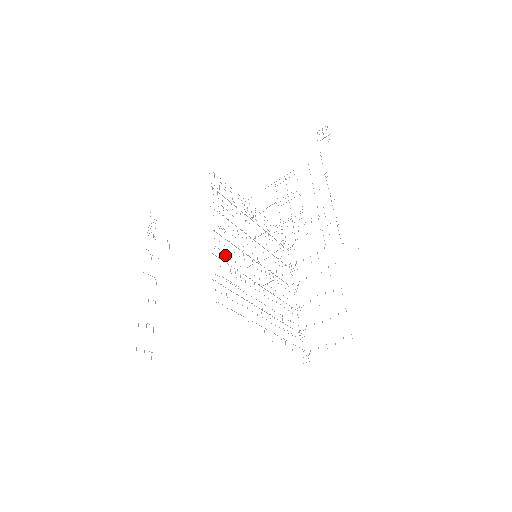
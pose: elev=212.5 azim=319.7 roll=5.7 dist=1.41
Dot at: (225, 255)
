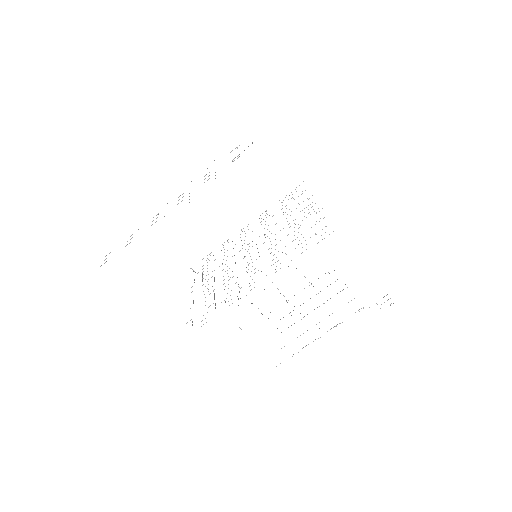
Dot at: occluded
